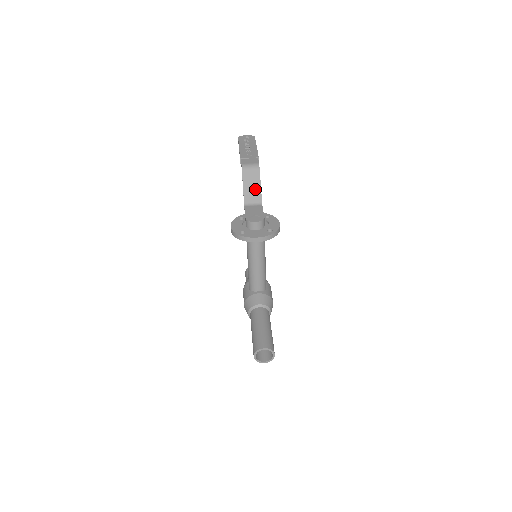
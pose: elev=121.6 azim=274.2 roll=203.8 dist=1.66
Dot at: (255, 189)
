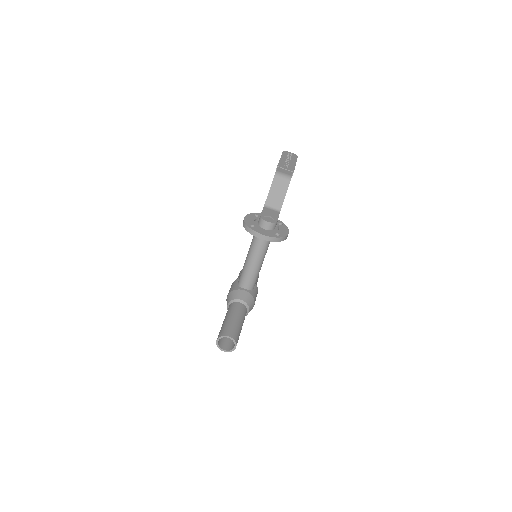
Dot at: (279, 196)
